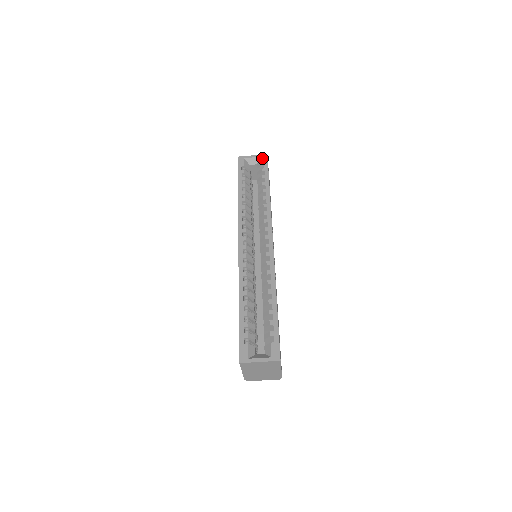
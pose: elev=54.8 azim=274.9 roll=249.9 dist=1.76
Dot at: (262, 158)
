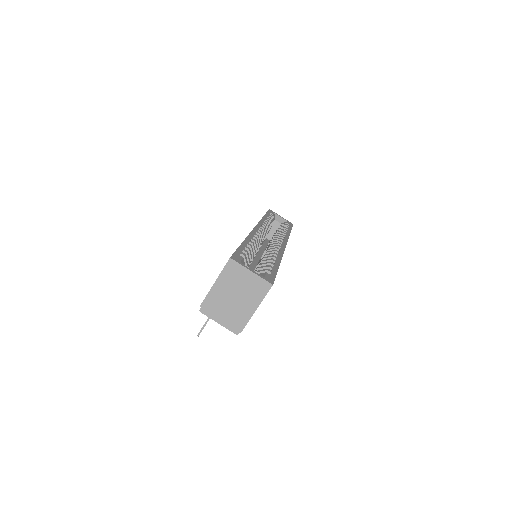
Dot at: (289, 222)
